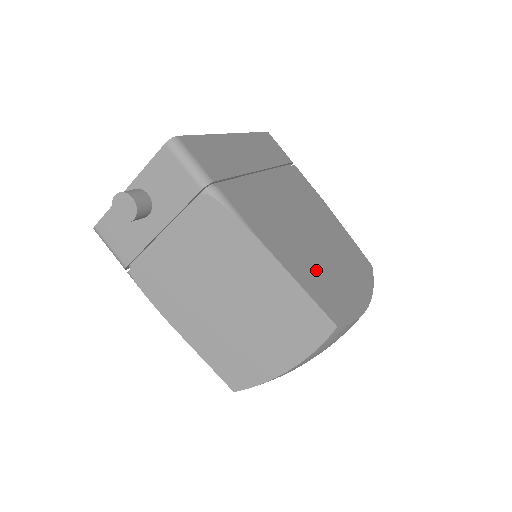
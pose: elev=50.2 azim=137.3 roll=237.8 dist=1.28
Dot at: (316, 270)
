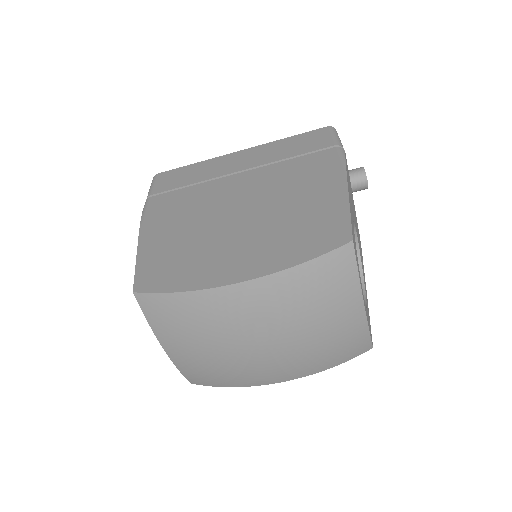
Dot at: (184, 247)
